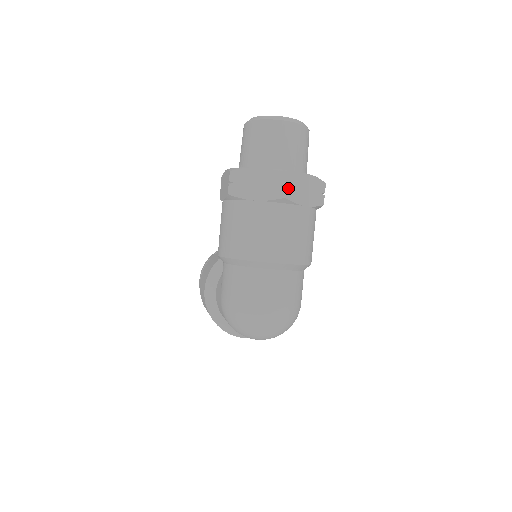
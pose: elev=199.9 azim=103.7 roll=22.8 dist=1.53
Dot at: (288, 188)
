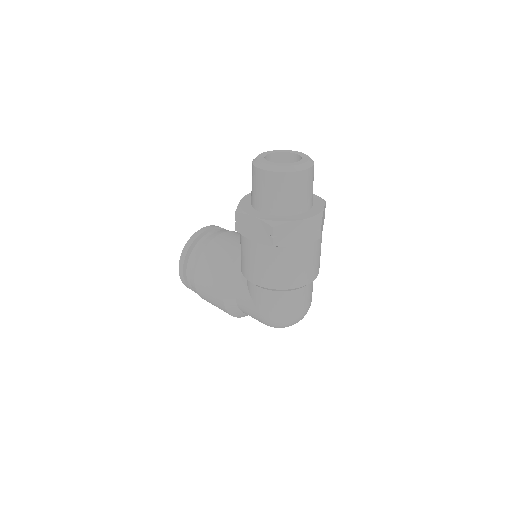
Dot at: (321, 230)
